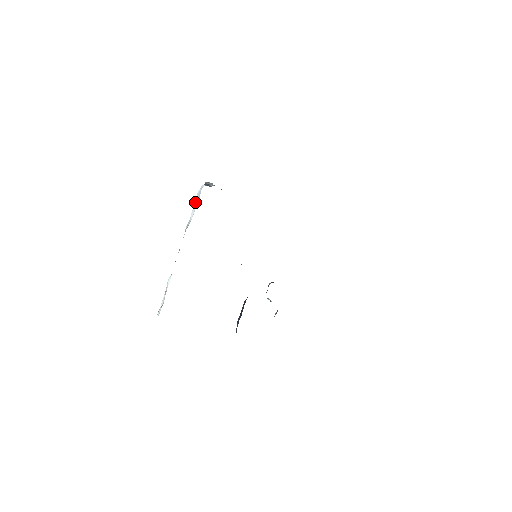
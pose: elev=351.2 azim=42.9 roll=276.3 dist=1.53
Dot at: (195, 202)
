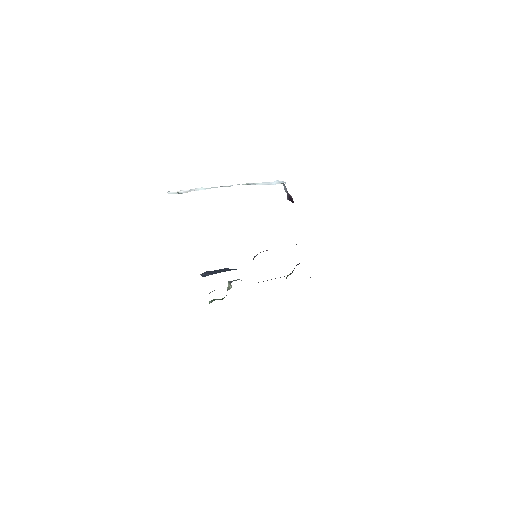
Dot at: occluded
